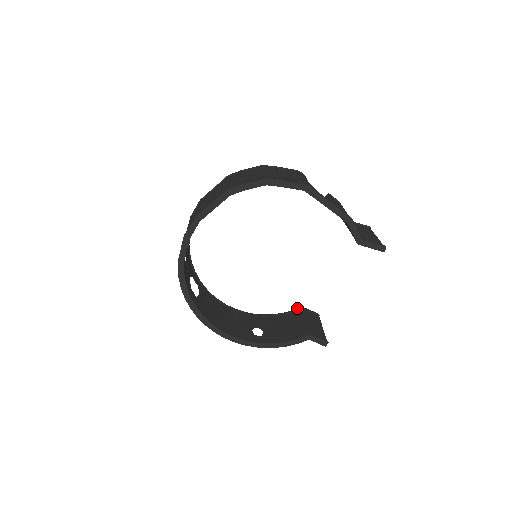
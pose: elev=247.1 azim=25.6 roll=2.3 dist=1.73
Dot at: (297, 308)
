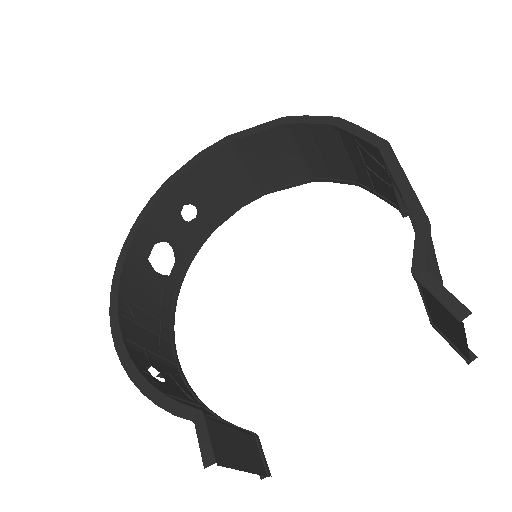
Dot at: occluded
